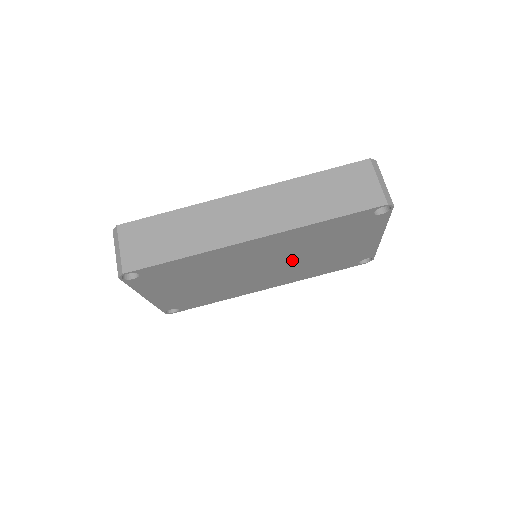
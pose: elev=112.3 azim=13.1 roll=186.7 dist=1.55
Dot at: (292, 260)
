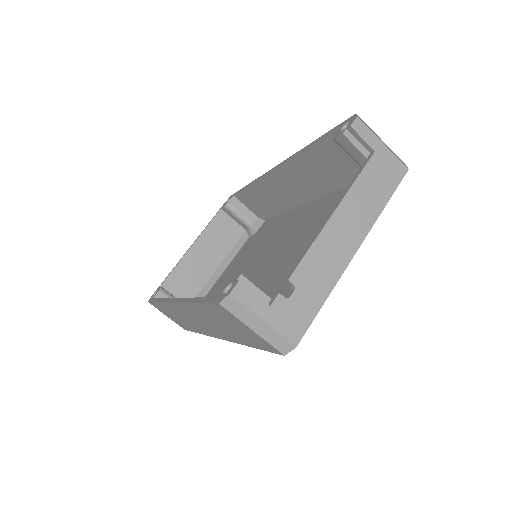
Dot at: occluded
